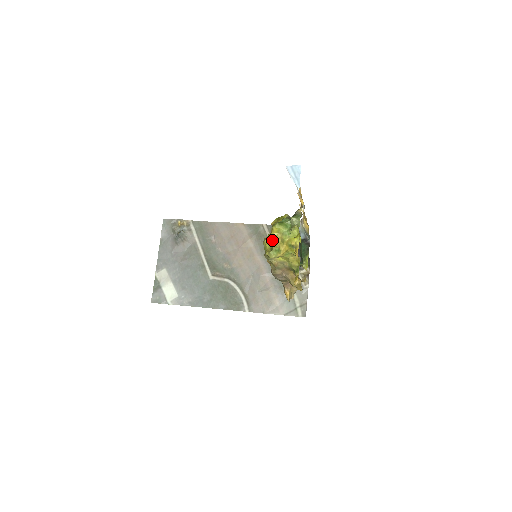
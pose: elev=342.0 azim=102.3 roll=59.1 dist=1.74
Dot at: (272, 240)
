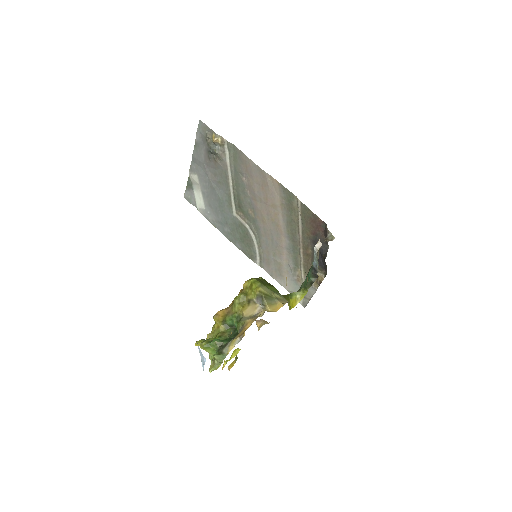
Dot at: occluded
